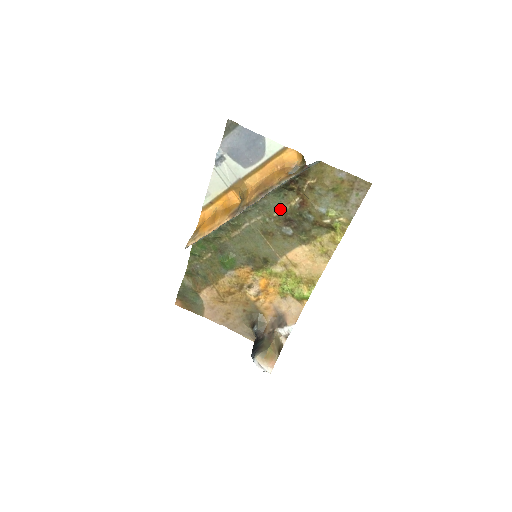
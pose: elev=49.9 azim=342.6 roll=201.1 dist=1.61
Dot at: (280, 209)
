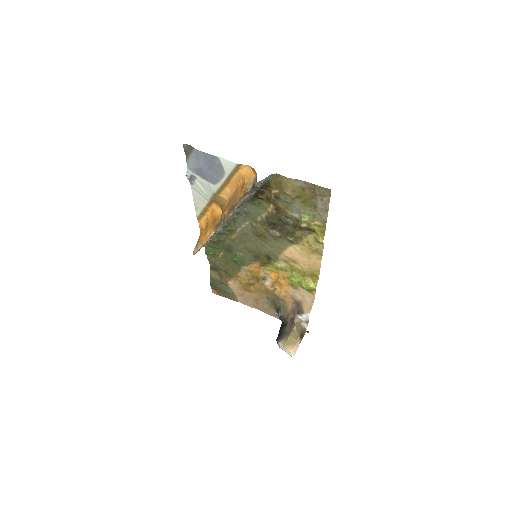
Dot at: (261, 215)
